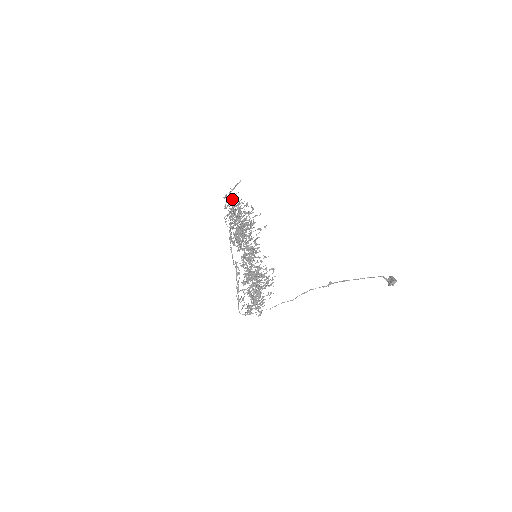
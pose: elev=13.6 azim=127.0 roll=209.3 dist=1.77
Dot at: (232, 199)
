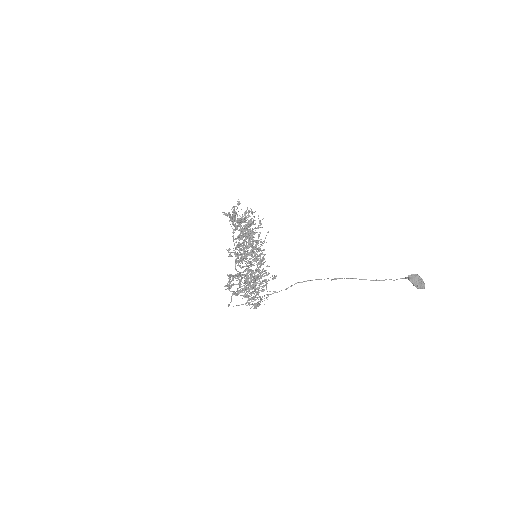
Dot at: (242, 214)
